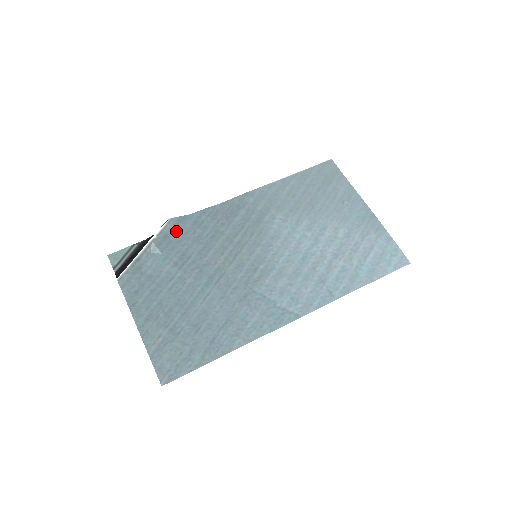
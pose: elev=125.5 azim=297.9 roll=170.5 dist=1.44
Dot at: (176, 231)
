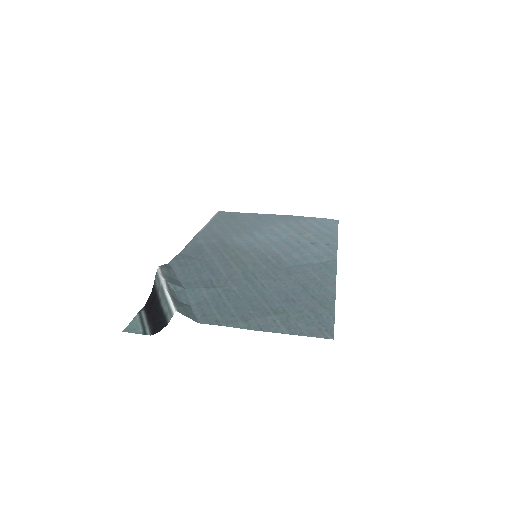
Dot at: (173, 274)
